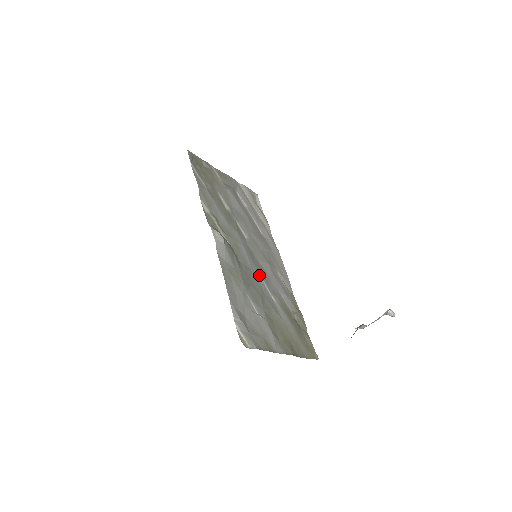
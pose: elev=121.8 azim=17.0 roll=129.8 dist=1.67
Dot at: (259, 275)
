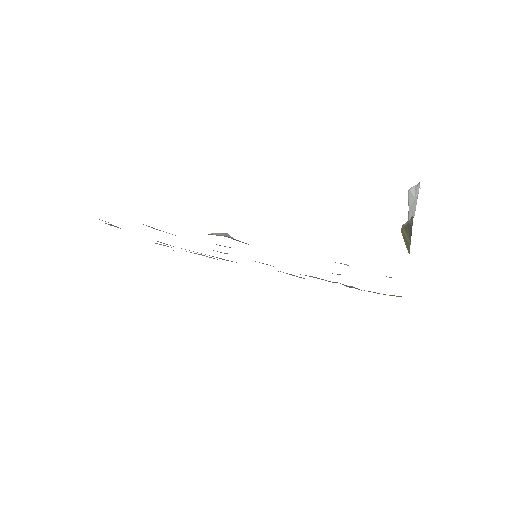
Dot at: occluded
